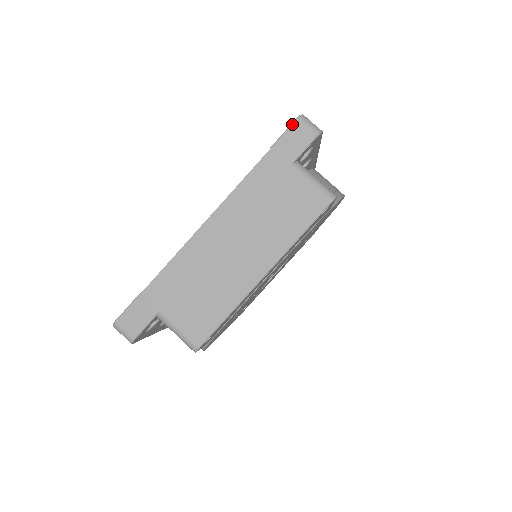
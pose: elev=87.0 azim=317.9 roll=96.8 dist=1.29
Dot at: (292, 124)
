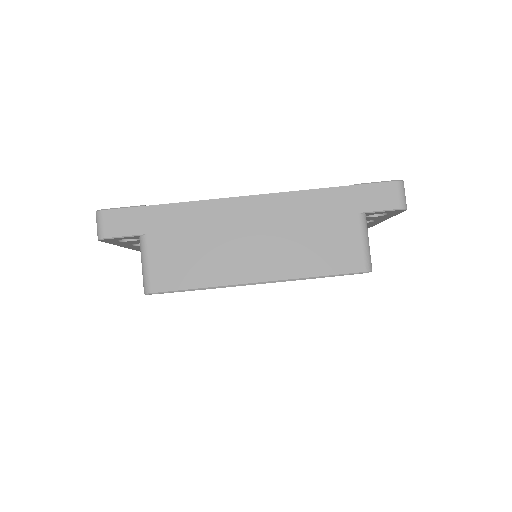
Dot at: (389, 181)
